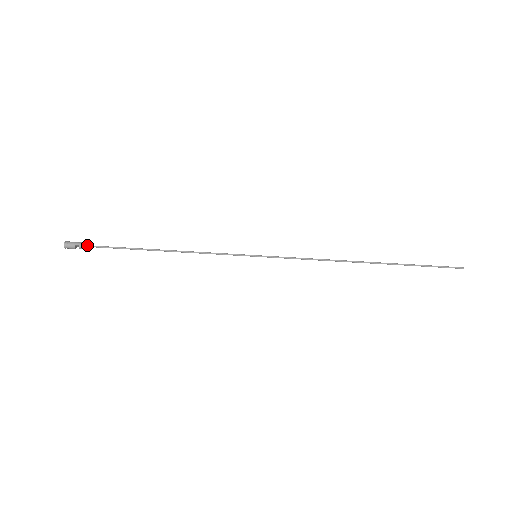
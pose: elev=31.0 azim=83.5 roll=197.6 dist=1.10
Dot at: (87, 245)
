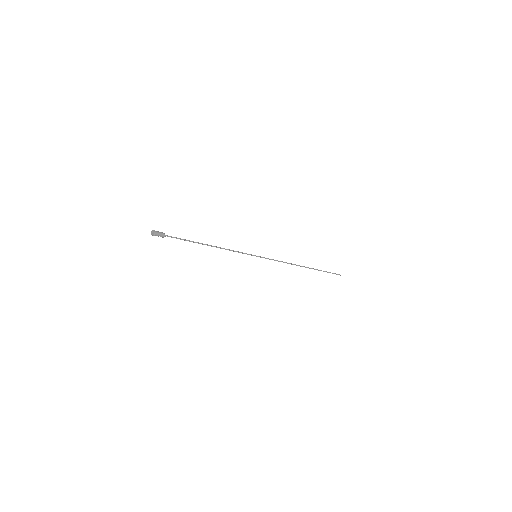
Dot at: (166, 235)
